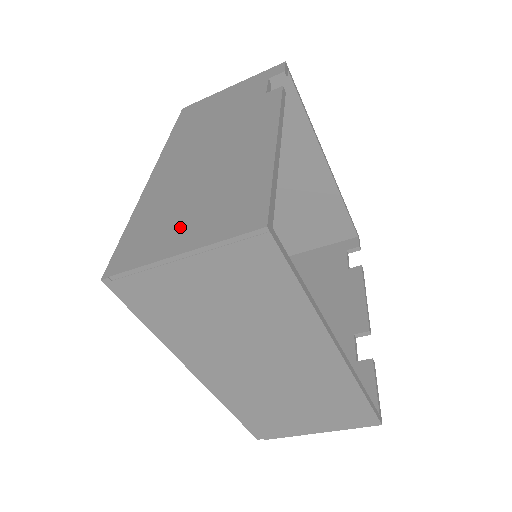
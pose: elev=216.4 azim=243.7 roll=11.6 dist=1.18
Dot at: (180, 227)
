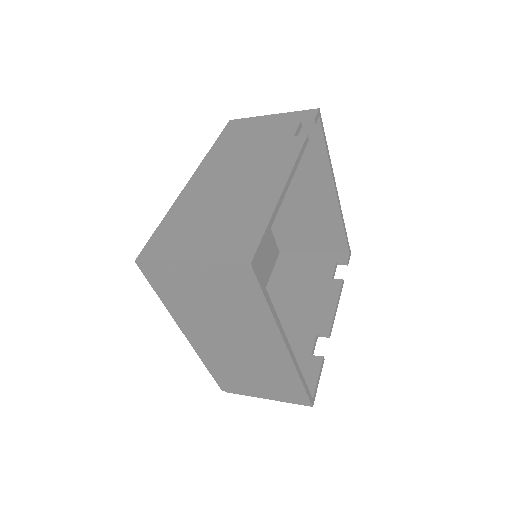
Dot at: (197, 239)
